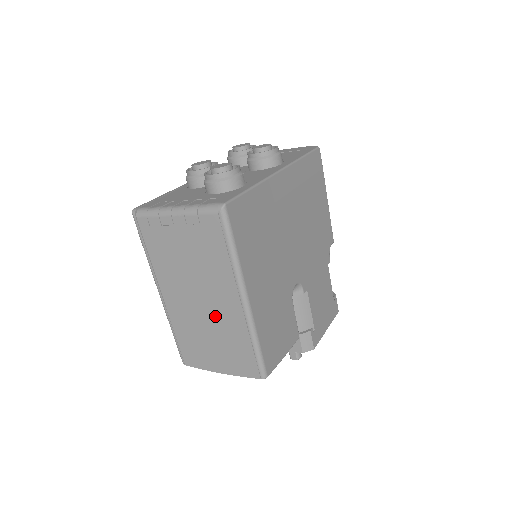
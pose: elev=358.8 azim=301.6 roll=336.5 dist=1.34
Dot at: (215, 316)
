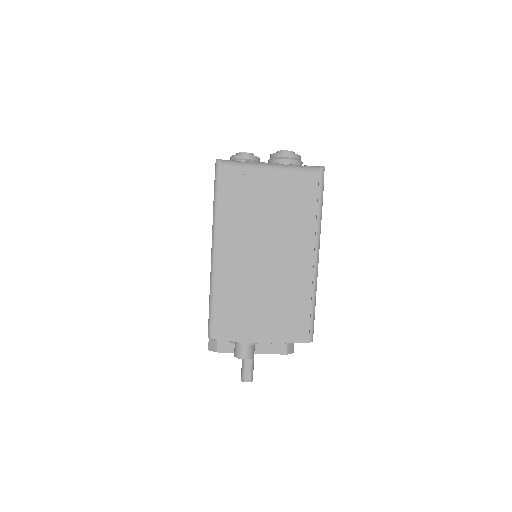
Dot at: (278, 273)
